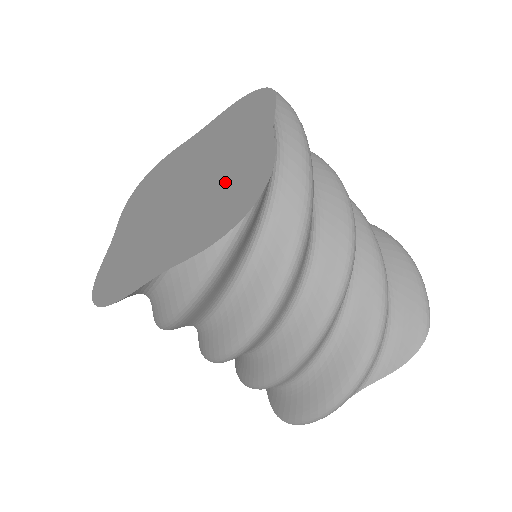
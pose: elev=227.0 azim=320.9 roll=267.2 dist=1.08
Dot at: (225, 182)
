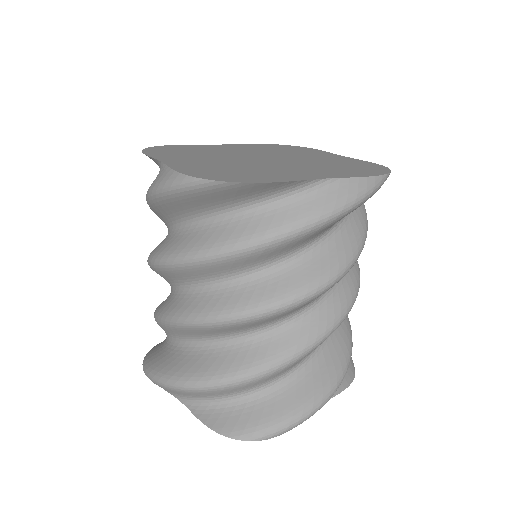
Dot at: (257, 169)
